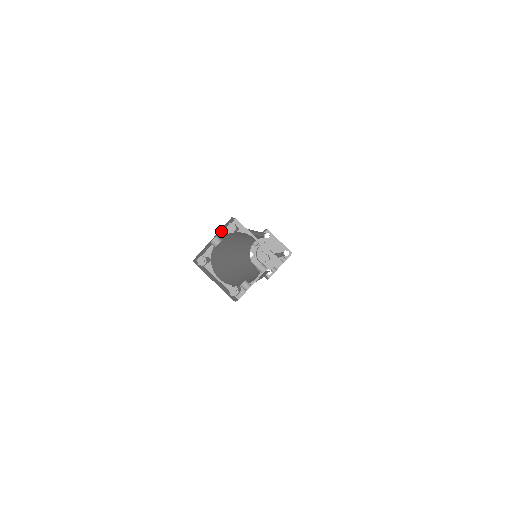
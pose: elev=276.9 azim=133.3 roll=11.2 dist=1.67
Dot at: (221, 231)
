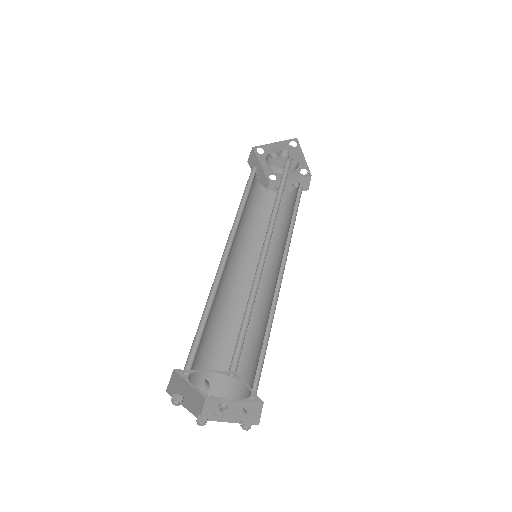
Dot at: occluded
